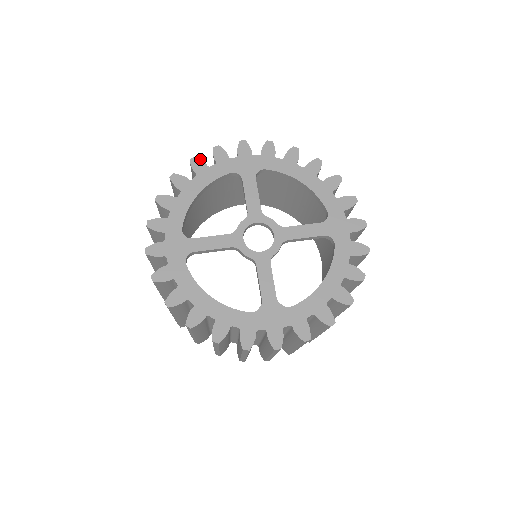
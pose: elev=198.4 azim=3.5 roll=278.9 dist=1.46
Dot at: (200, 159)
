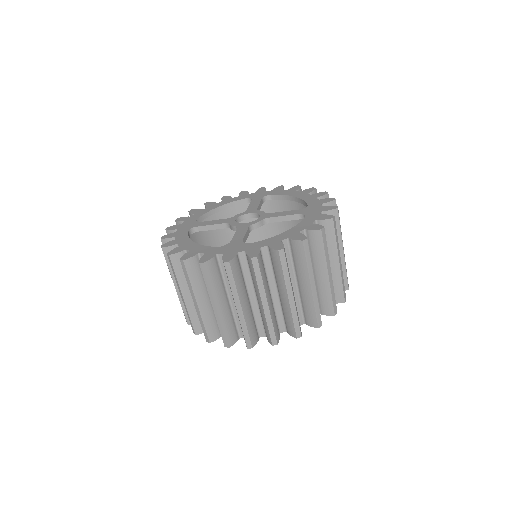
Dot at: (229, 196)
